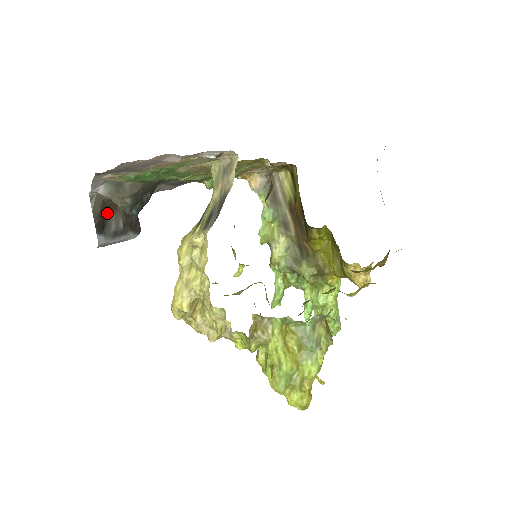
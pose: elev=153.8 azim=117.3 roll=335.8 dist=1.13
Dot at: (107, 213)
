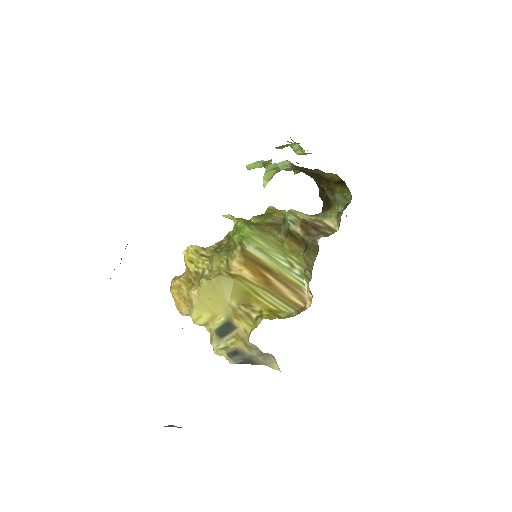
Dot at: occluded
